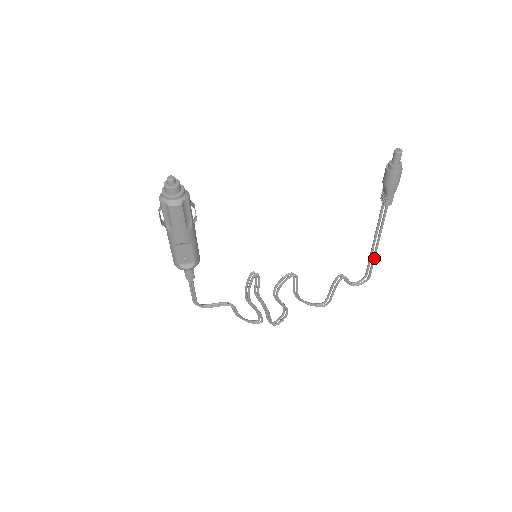
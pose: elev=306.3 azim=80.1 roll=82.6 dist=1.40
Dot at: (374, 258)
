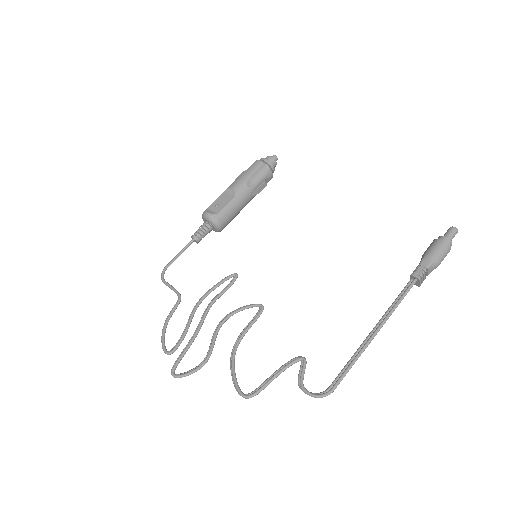
Dot at: (358, 355)
